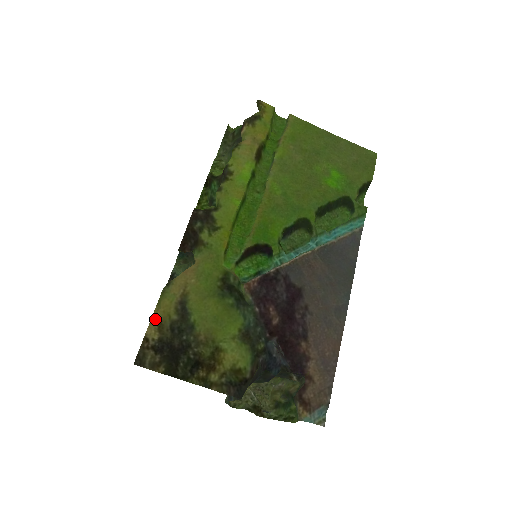
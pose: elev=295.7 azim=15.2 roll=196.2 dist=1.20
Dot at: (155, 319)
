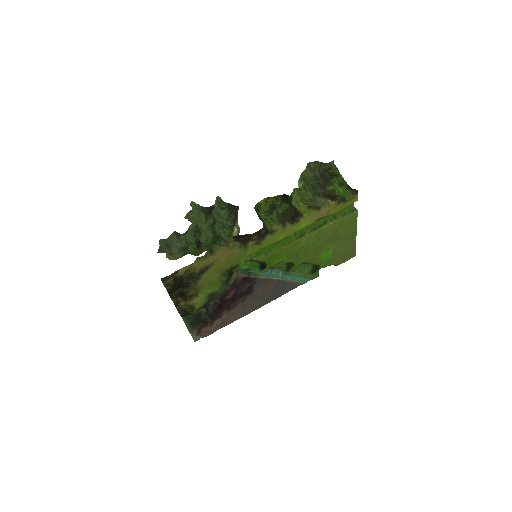
Dot at: (190, 267)
